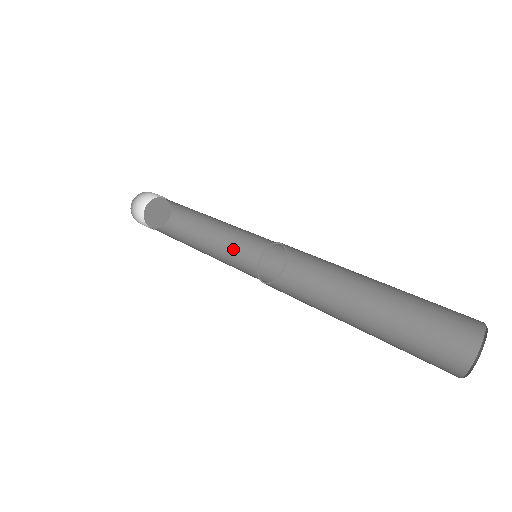
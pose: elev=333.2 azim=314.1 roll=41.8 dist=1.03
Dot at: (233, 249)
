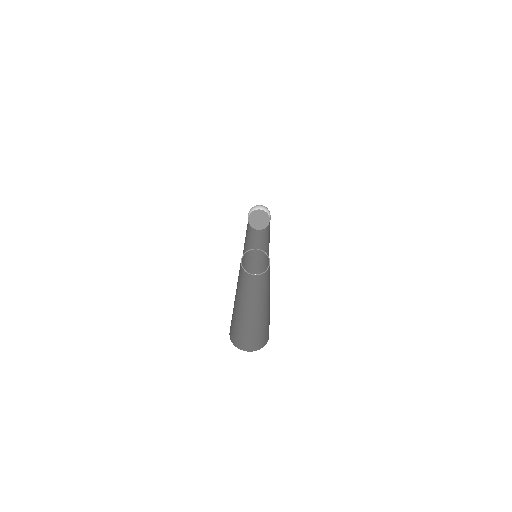
Dot at: (264, 253)
